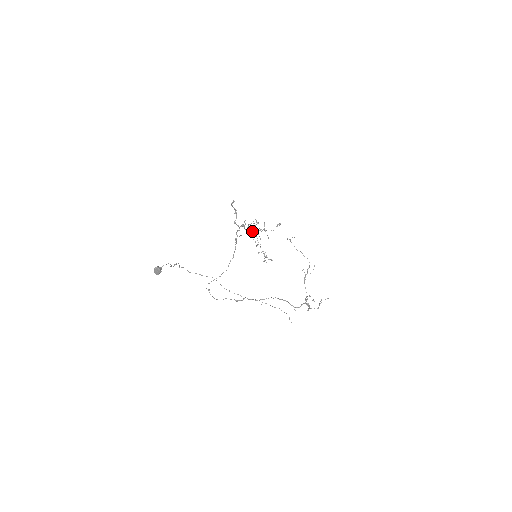
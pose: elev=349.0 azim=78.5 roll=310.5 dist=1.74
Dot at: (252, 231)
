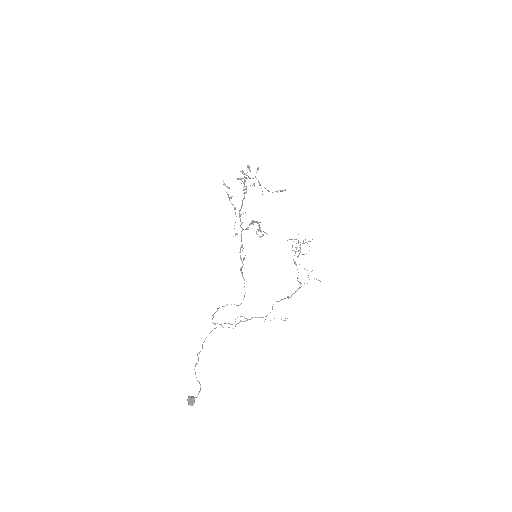
Dot at: occluded
